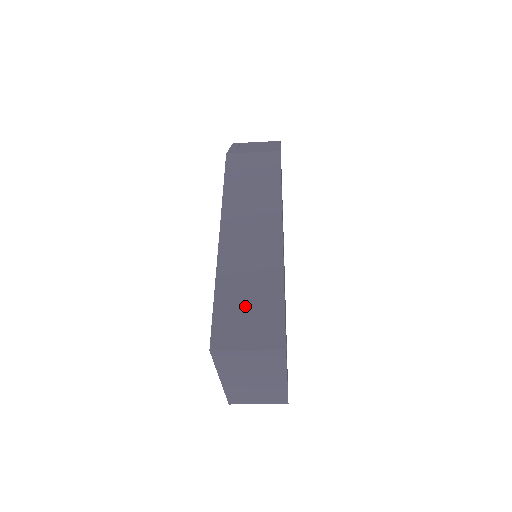
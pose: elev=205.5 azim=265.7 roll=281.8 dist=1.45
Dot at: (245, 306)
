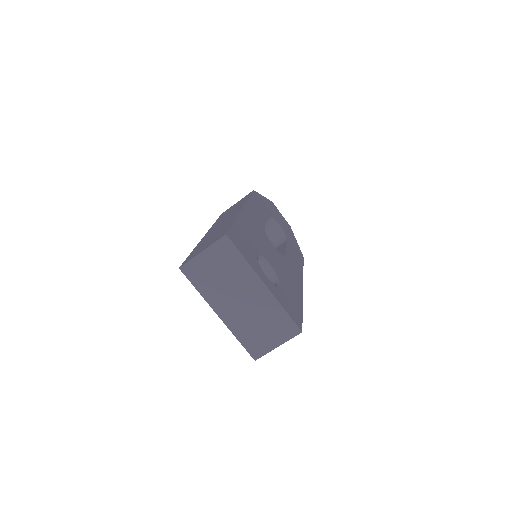
Dot at: (208, 241)
